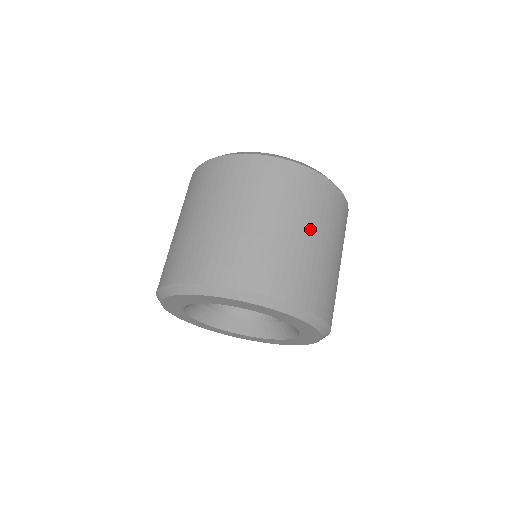
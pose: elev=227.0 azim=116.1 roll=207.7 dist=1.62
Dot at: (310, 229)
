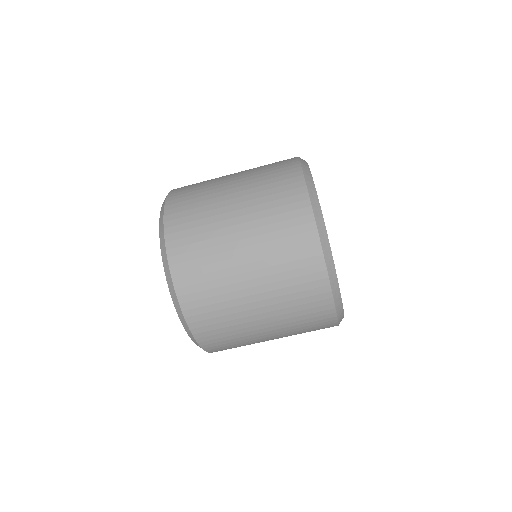
Dot at: (277, 334)
